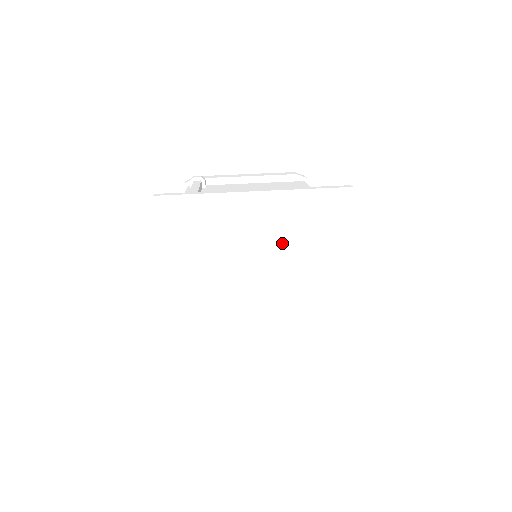
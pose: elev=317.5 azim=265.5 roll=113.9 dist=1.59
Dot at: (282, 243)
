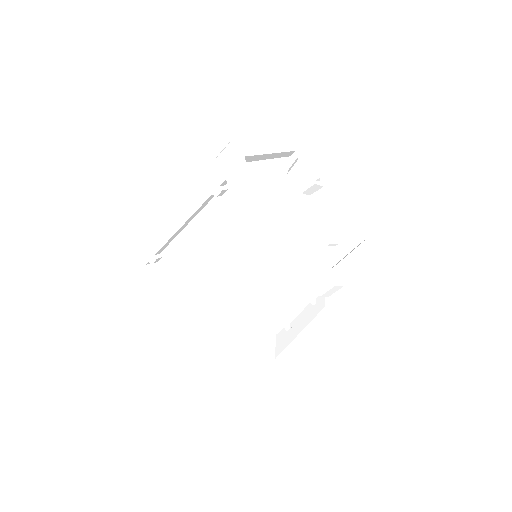
Dot at: occluded
